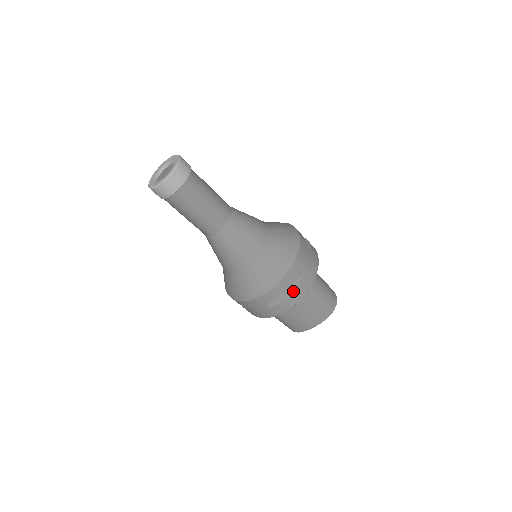
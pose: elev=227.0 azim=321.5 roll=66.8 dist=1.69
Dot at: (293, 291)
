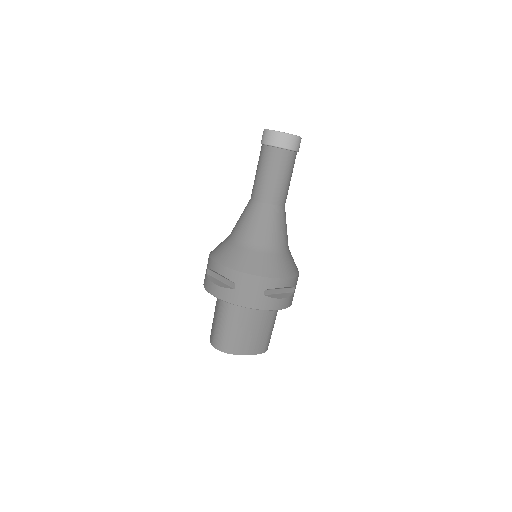
Dot at: (286, 296)
